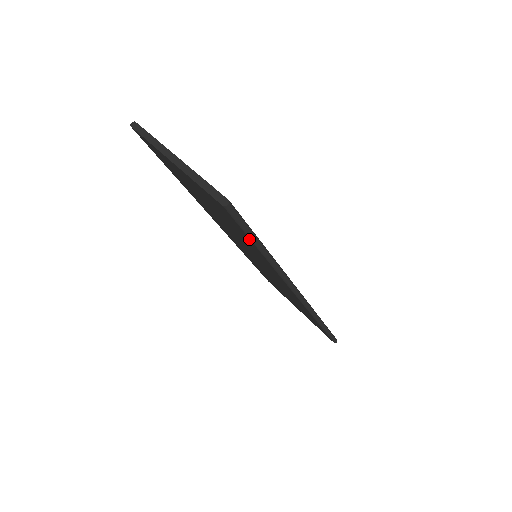
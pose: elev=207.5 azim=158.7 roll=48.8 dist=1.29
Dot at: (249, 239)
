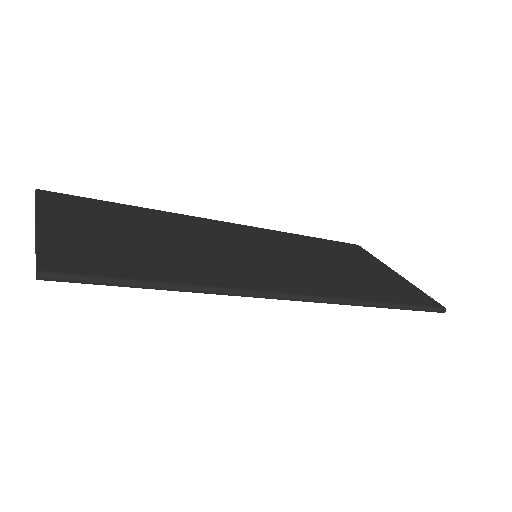
Dot at: (129, 285)
